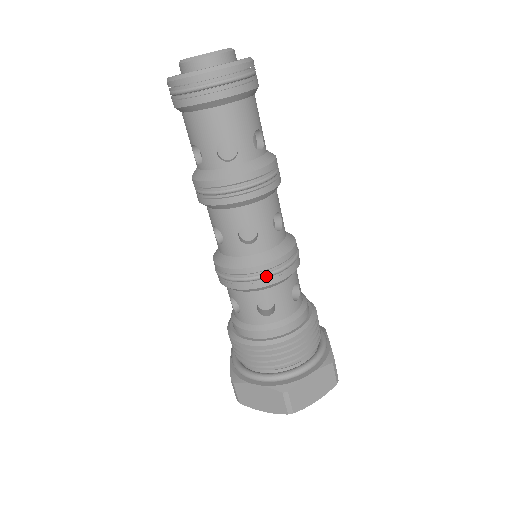
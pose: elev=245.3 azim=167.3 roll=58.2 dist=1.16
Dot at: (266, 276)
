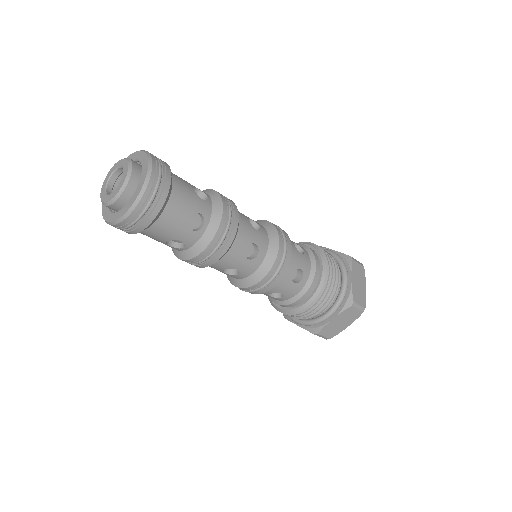
Dot at: (284, 261)
